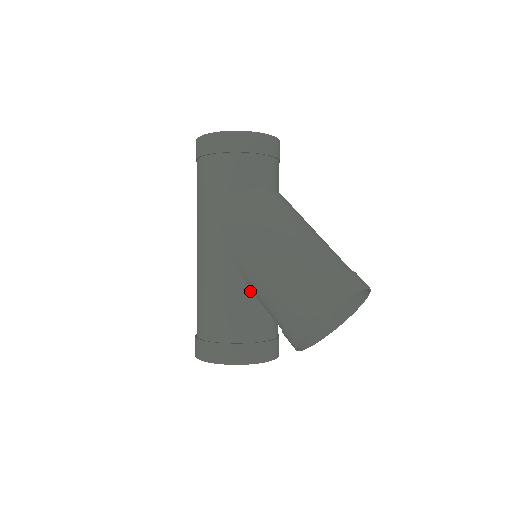
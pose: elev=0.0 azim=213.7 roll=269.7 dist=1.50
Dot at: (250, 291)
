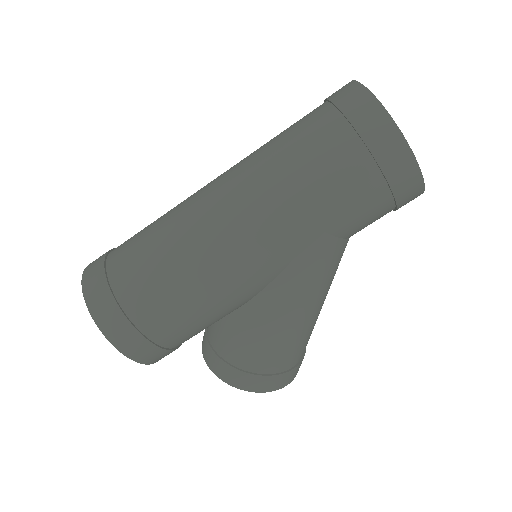
Dot at: (233, 311)
